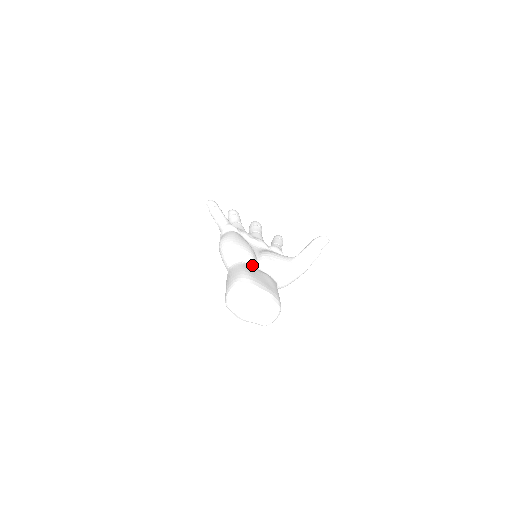
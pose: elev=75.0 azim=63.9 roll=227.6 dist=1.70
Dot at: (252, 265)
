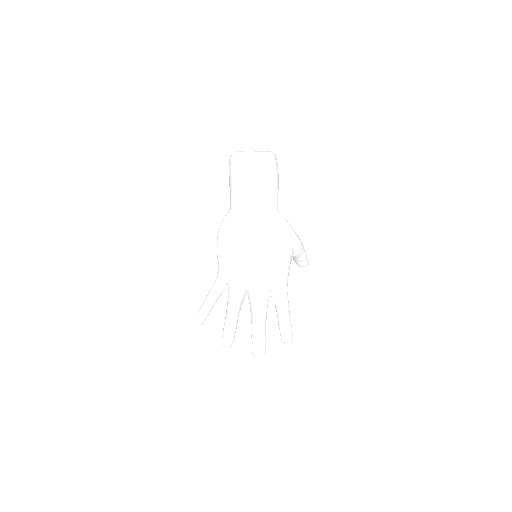
Dot at: occluded
